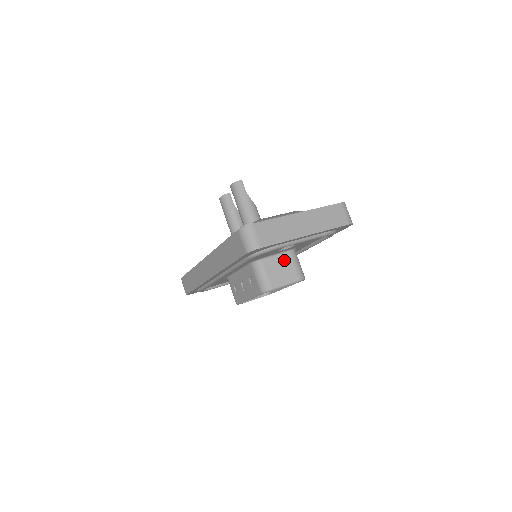
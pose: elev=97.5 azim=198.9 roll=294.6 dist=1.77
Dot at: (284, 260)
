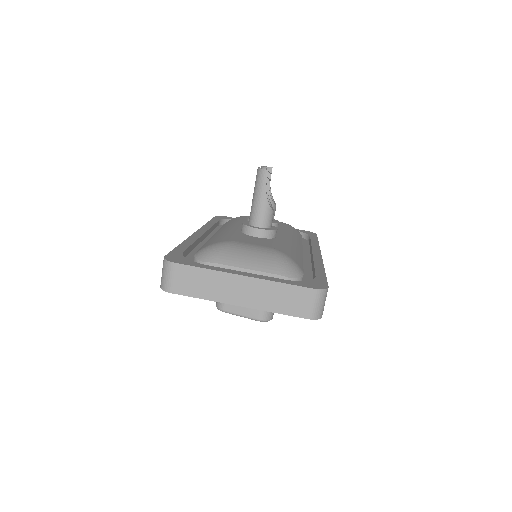
Dot at: occluded
